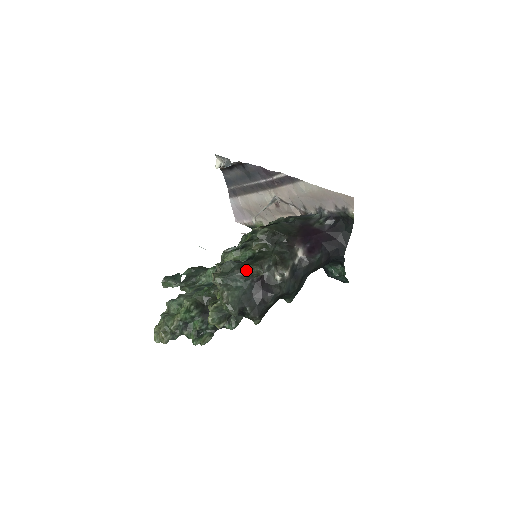
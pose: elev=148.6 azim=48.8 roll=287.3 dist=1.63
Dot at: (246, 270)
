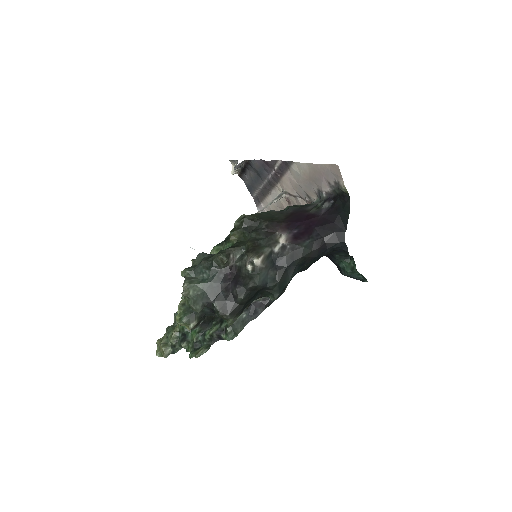
Dot at: (212, 260)
